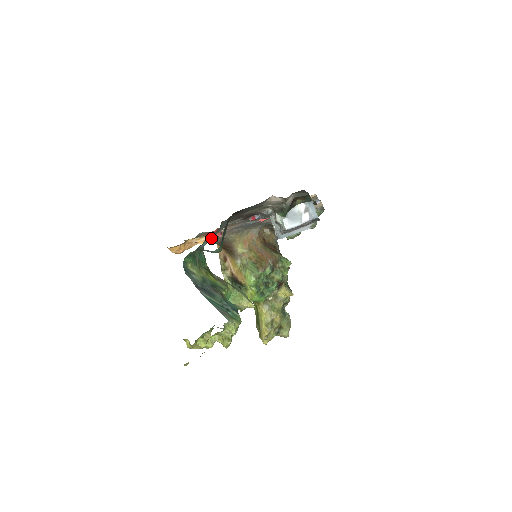
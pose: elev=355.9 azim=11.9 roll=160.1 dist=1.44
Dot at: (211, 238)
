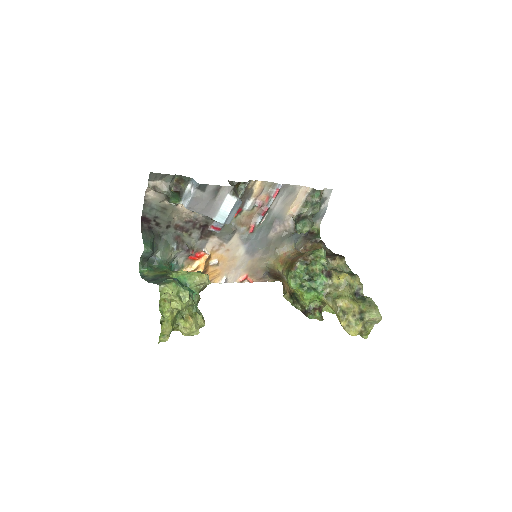
Dot at: (162, 251)
